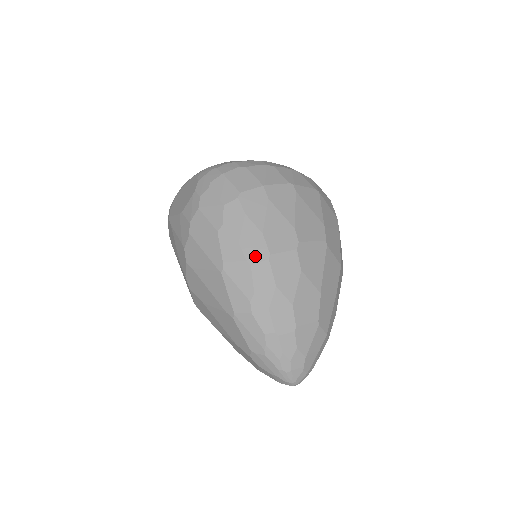
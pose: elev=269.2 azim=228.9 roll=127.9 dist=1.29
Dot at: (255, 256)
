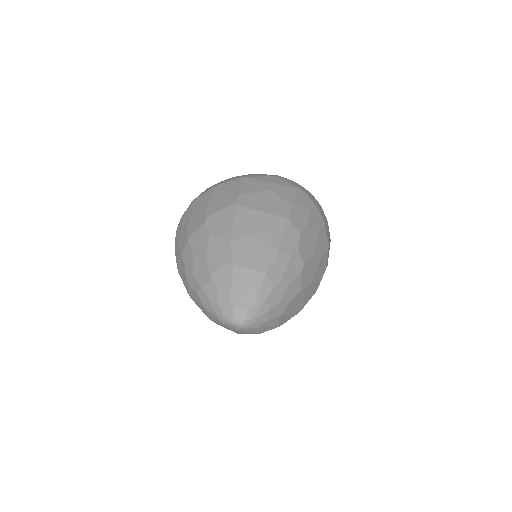
Dot at: (183, 245)
